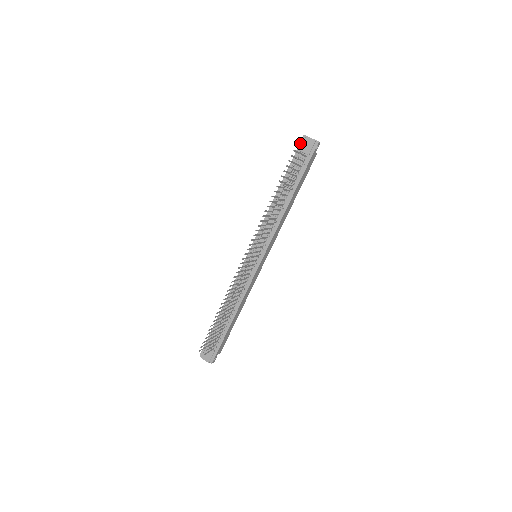
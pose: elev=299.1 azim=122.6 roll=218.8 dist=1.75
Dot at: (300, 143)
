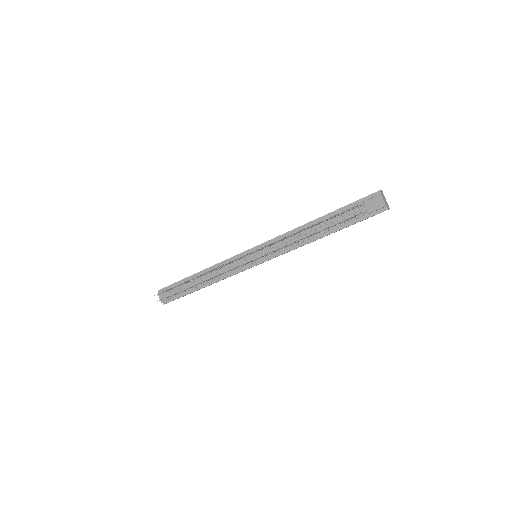
Dot at: (370, 195)
